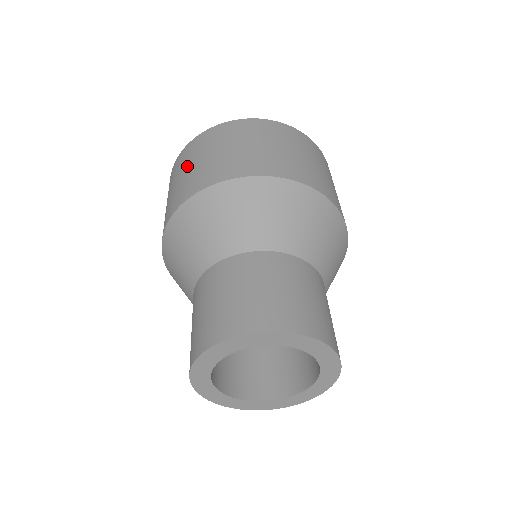
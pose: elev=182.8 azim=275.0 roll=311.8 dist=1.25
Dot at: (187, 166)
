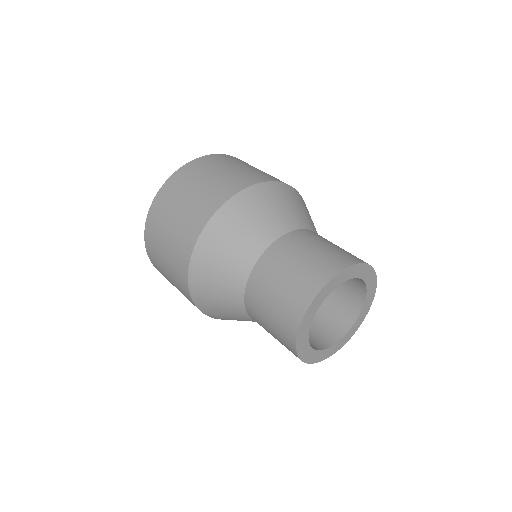
Dot at: (175, 209)
